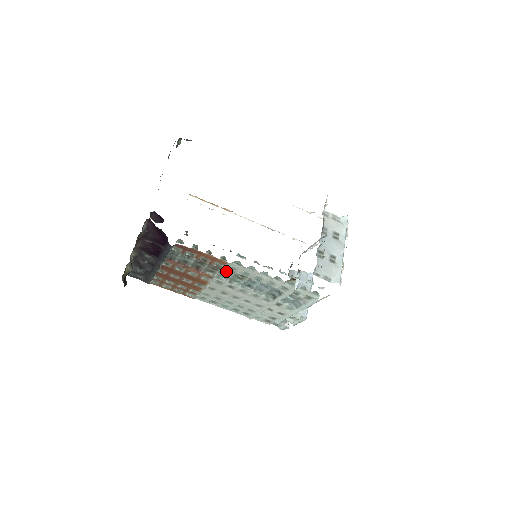
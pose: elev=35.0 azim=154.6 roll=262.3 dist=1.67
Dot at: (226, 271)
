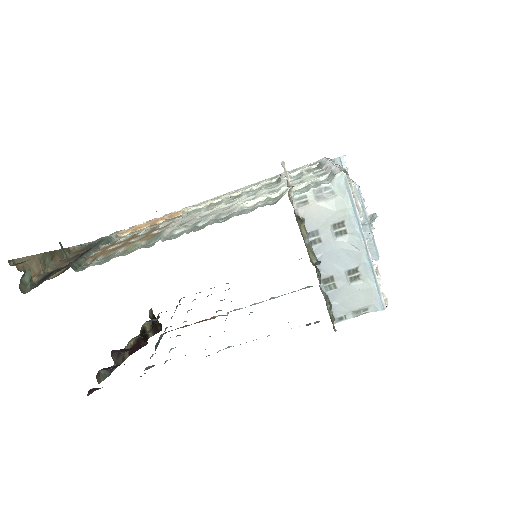
Dot at: occluded
